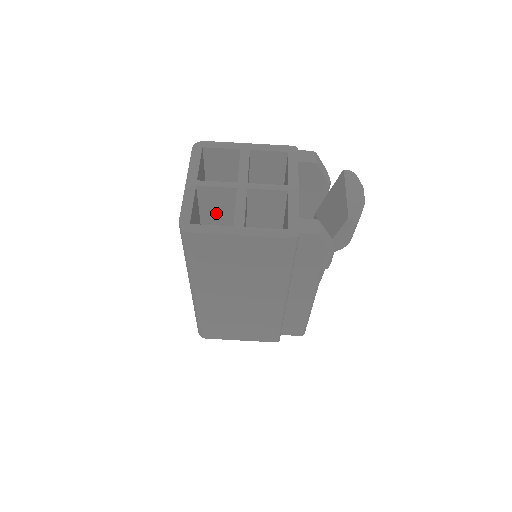
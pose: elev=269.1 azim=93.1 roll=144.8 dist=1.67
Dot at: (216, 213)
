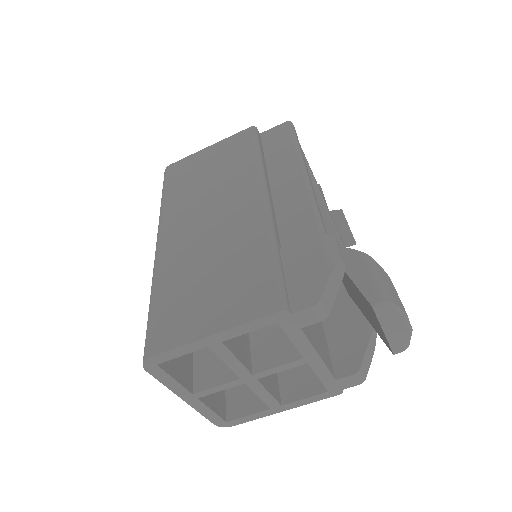
Dot at: occluded
